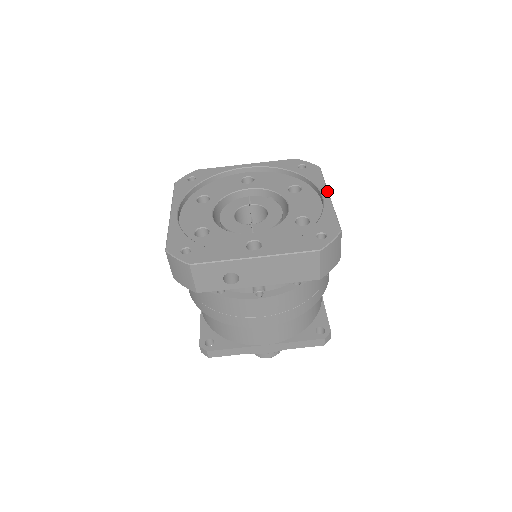
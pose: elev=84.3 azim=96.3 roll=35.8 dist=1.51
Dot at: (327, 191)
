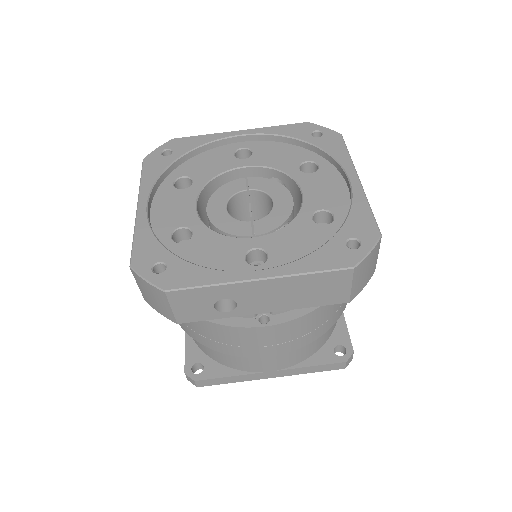
Dot at: (355, 172)
